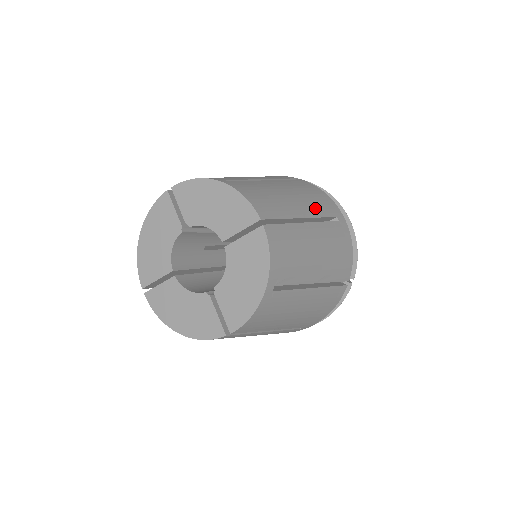
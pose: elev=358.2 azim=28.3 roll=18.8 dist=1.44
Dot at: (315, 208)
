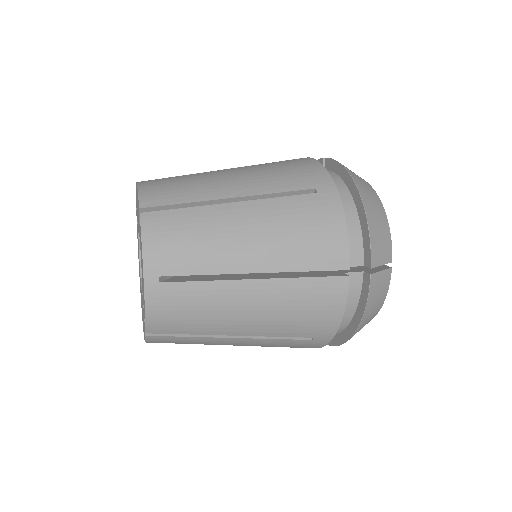
Dot at: (268, 184)
